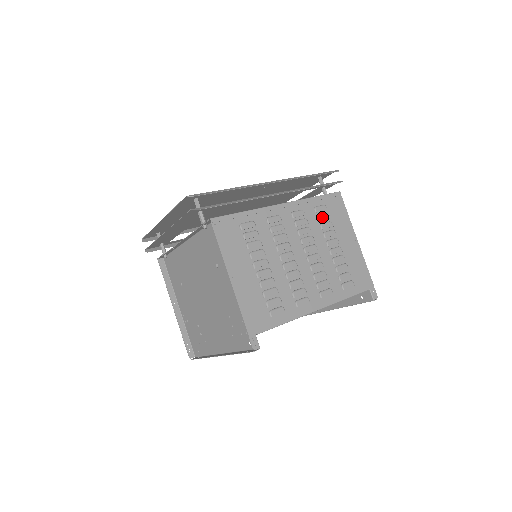
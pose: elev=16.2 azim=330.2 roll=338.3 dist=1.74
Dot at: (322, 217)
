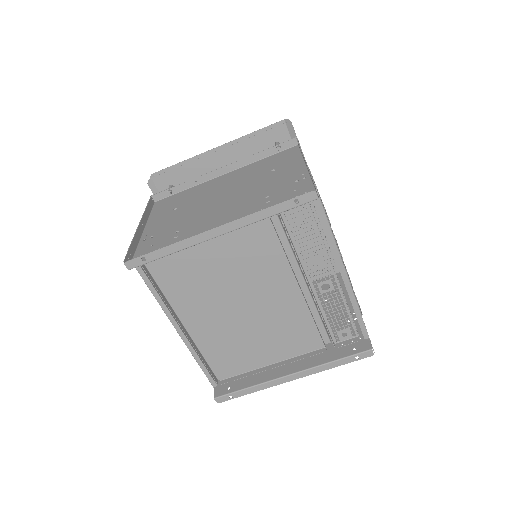
Dot at: occluded
